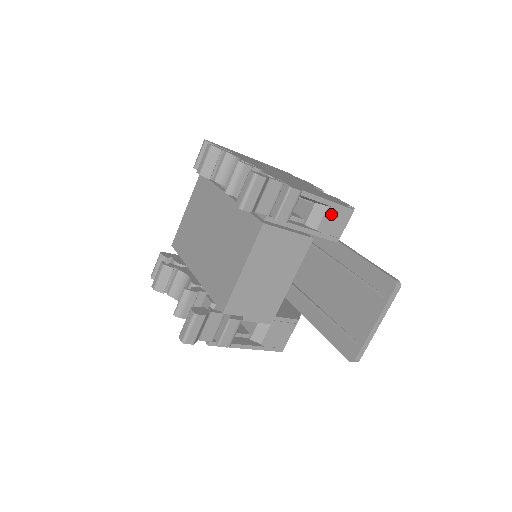
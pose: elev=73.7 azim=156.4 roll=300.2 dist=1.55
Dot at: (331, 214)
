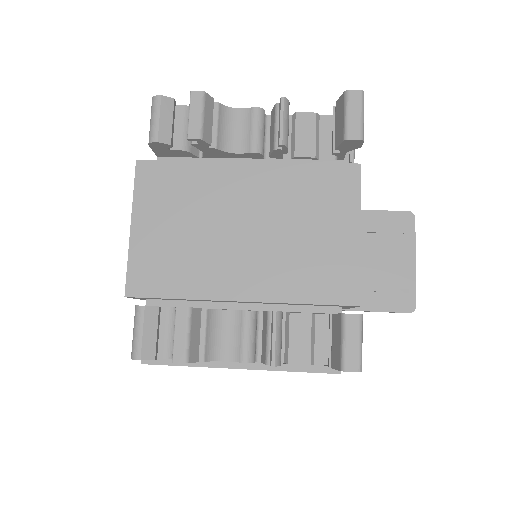
Dot at: occluded
